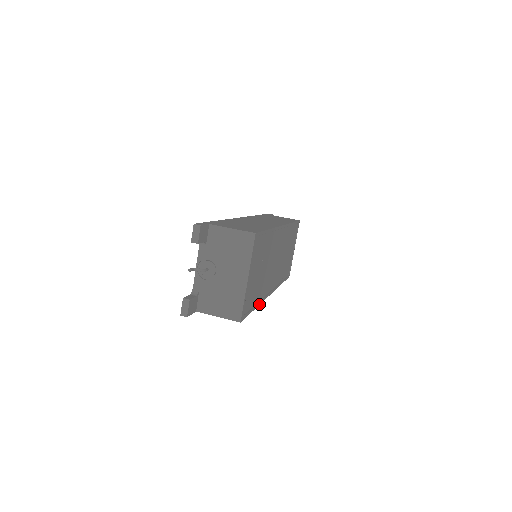
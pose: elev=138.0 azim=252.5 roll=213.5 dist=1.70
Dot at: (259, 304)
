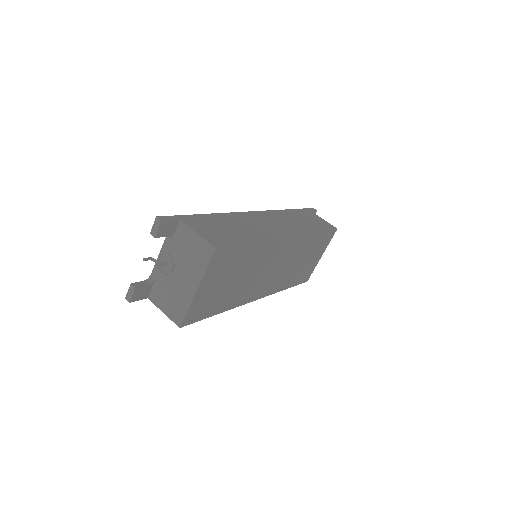
Dot at: (228, 309)
